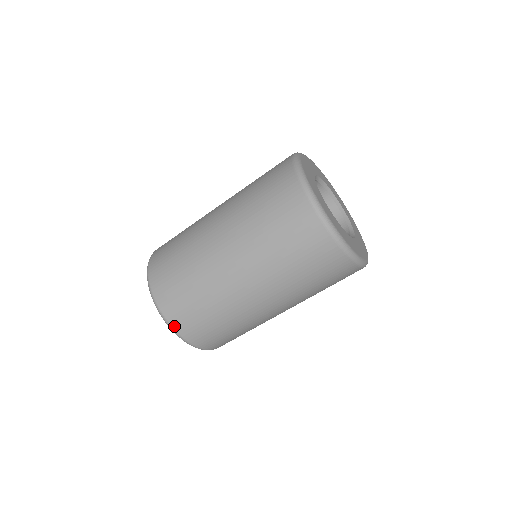
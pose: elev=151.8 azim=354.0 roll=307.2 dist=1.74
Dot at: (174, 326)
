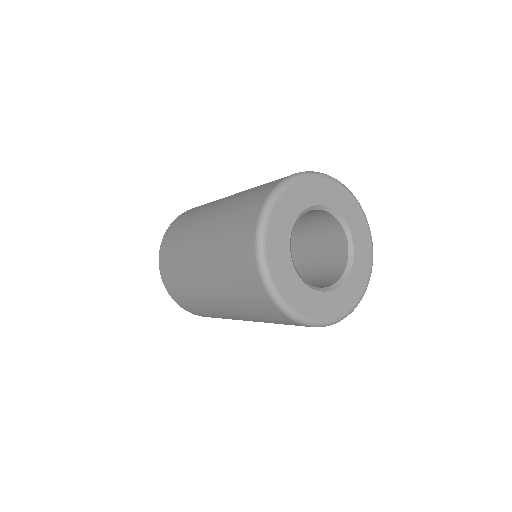
Dot at: occluded
